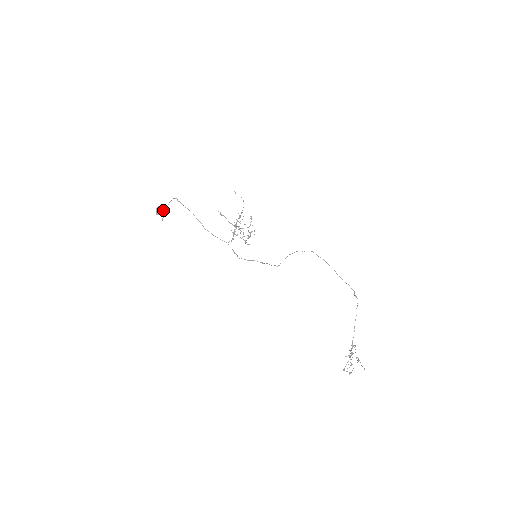
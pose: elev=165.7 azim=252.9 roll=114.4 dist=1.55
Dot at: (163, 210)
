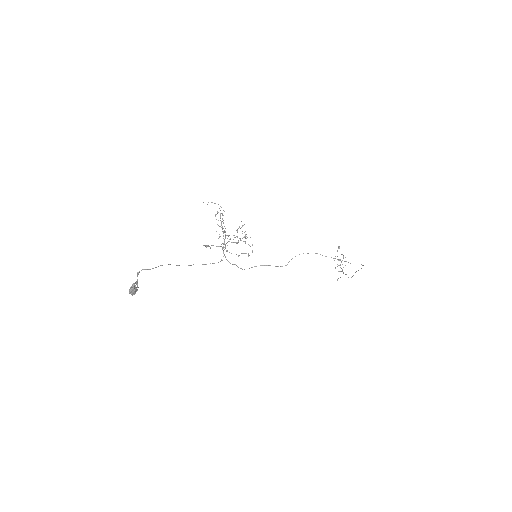
Dot at: (134, 283)
